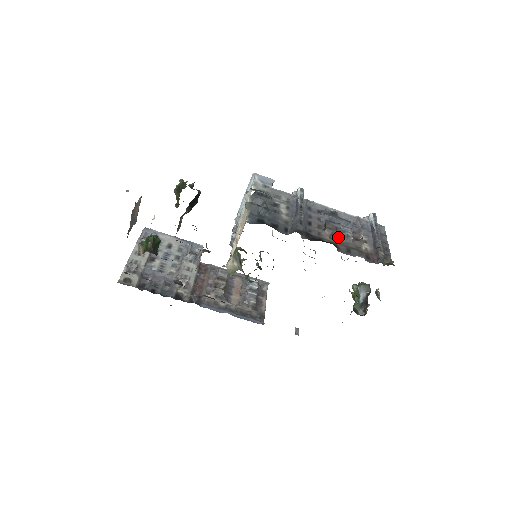
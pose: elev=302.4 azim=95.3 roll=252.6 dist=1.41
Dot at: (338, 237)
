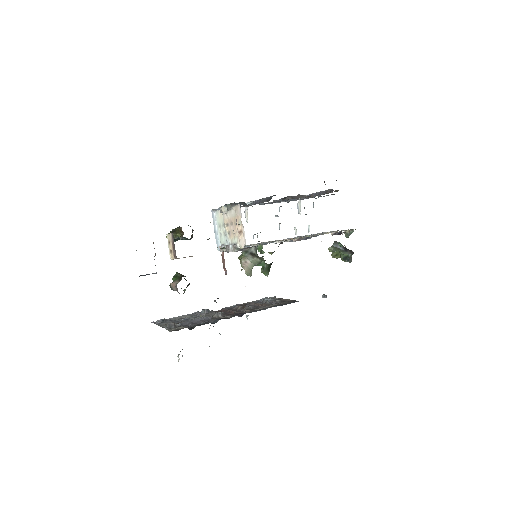
Dot at: (297, 197)
